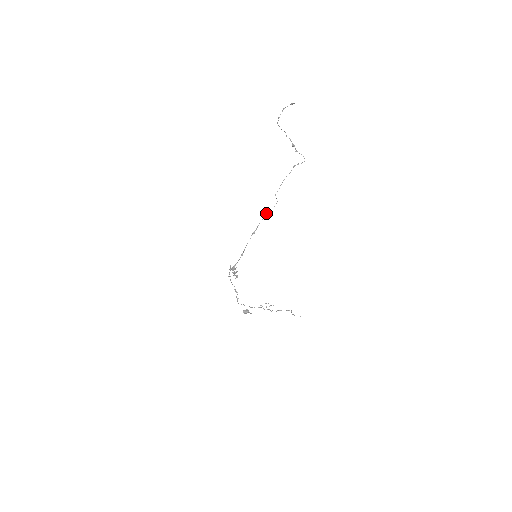
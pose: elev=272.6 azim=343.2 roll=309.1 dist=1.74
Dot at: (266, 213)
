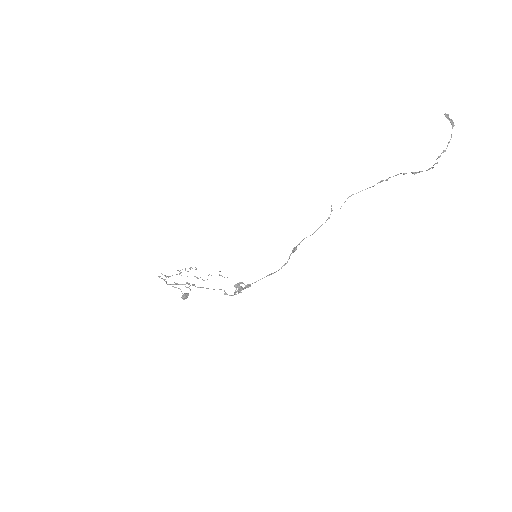
Dot at: occluded
